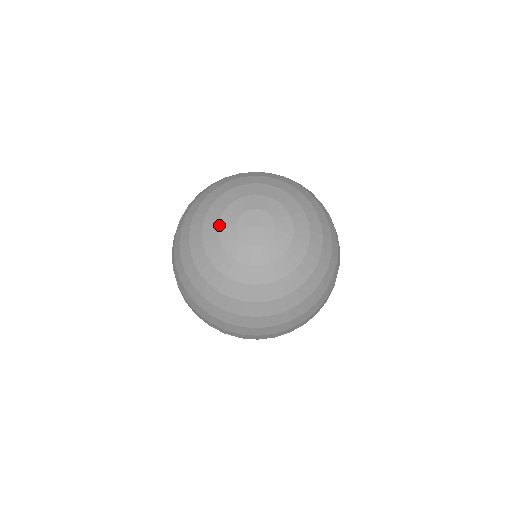
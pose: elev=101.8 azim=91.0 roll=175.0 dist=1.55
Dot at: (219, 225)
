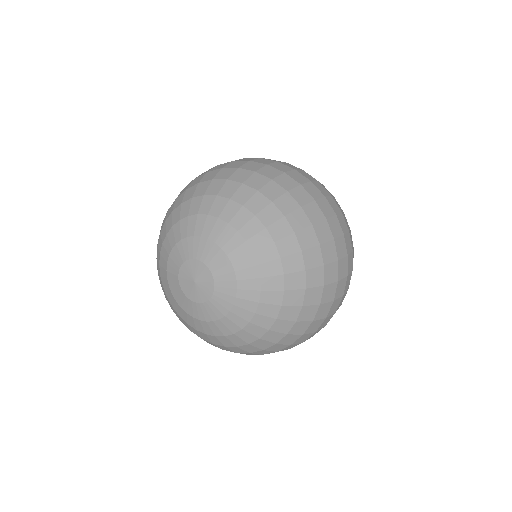
Dot at: (178, 303)
